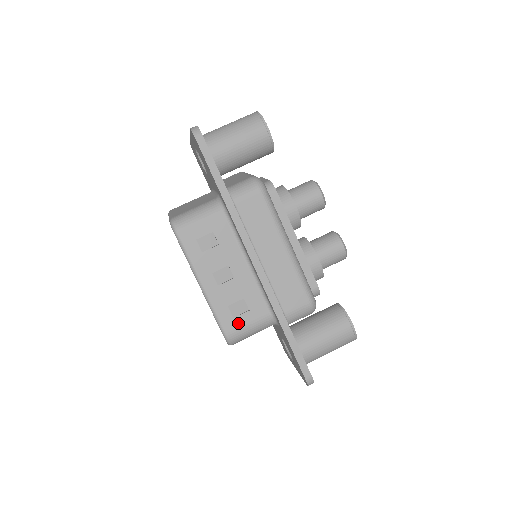
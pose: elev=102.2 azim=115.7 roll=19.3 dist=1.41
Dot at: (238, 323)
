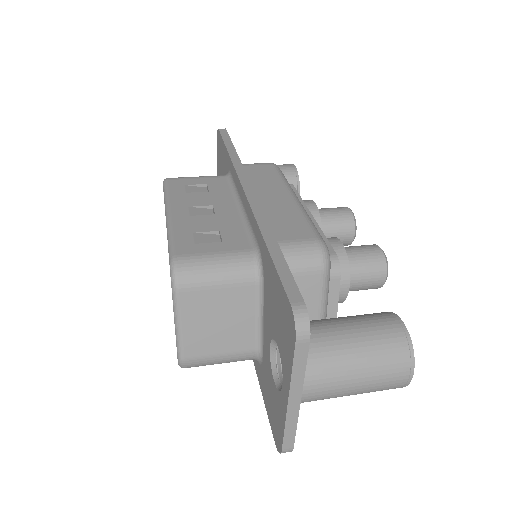
Dot at: (199, 249)
